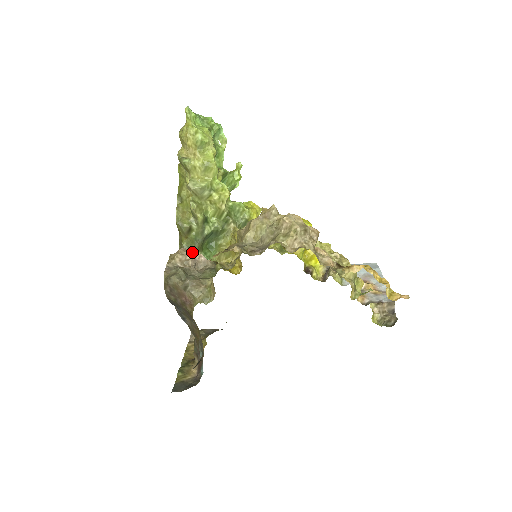
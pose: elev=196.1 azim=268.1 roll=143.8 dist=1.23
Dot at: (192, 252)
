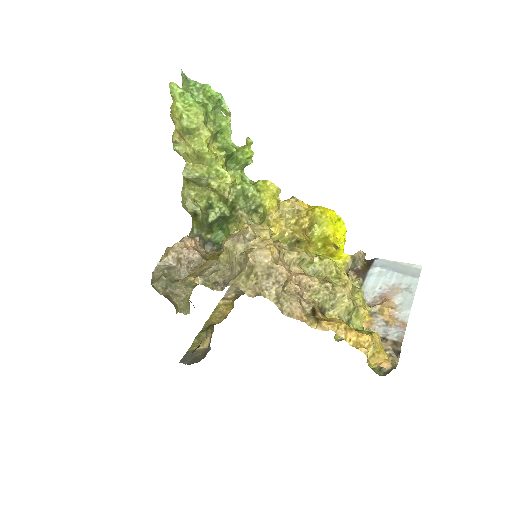
Dot at: (185, 249)
